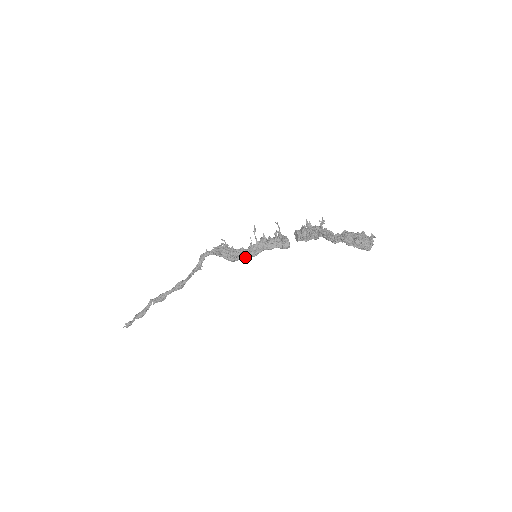
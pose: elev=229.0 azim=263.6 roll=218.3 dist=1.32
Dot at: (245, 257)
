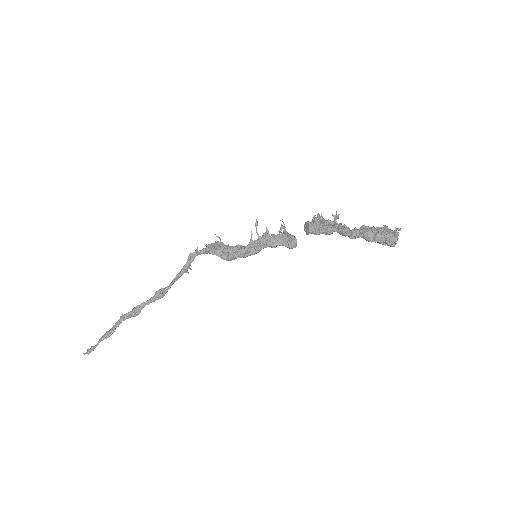
Dot at: (243, 254)
